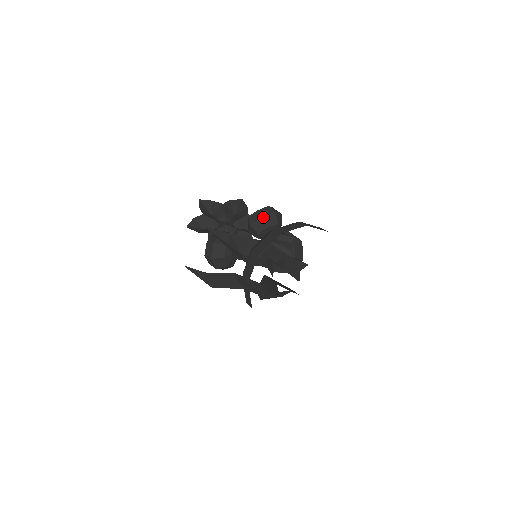
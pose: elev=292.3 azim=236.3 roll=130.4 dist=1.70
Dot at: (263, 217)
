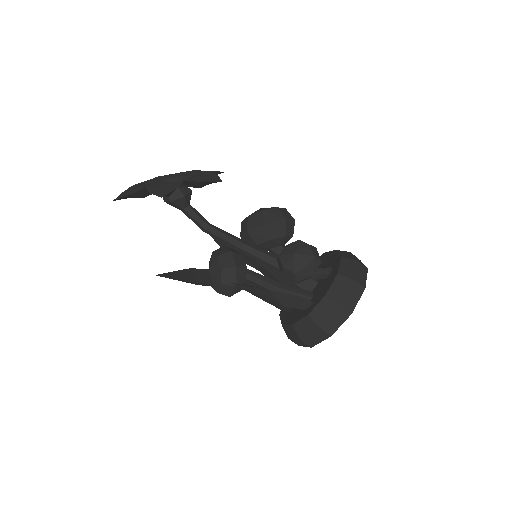
Dot at: occluded
